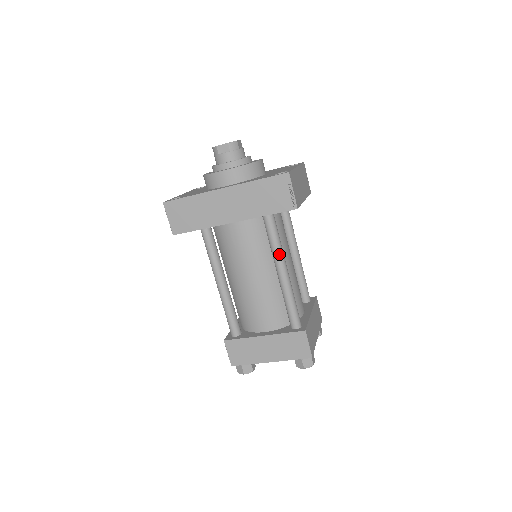
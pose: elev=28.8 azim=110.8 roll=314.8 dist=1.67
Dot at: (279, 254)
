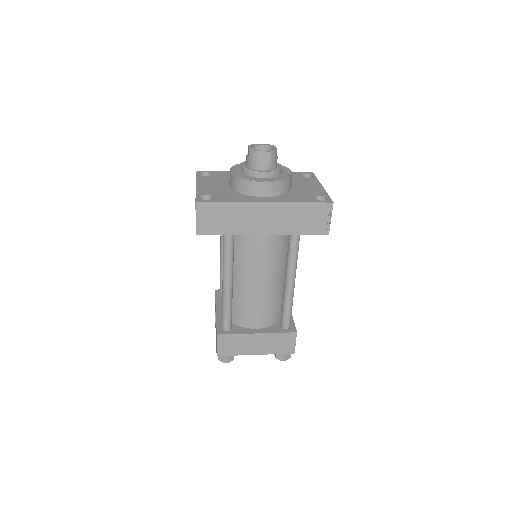
Dot at: (295, 267)
